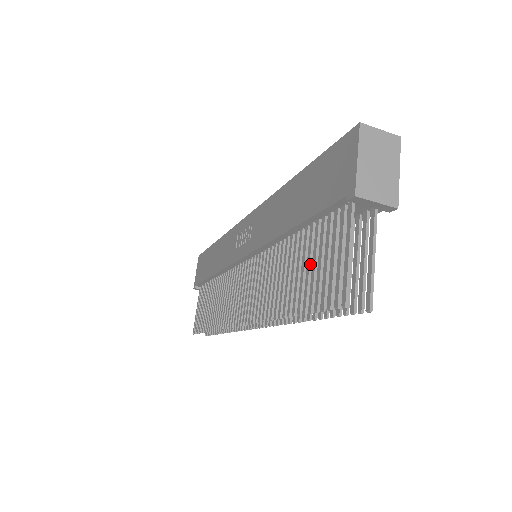
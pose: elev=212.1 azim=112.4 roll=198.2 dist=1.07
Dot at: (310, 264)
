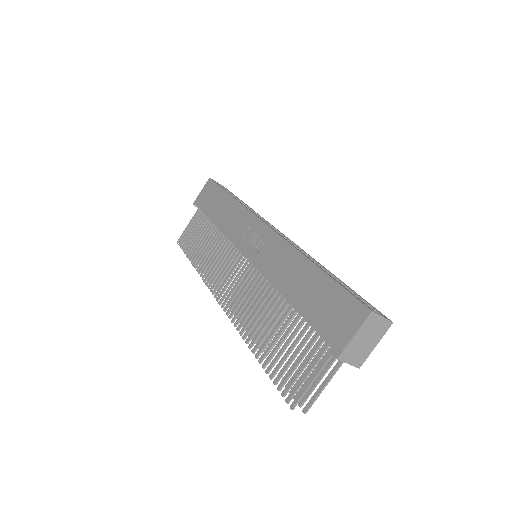
Dot at: (288, 345)
